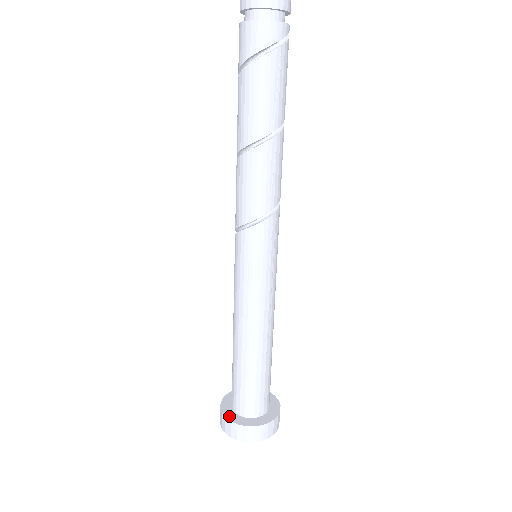
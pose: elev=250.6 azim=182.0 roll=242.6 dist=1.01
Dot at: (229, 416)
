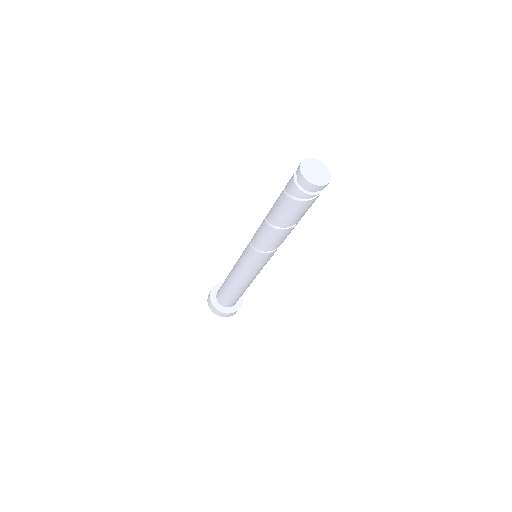
Dot at: (213, 291)
